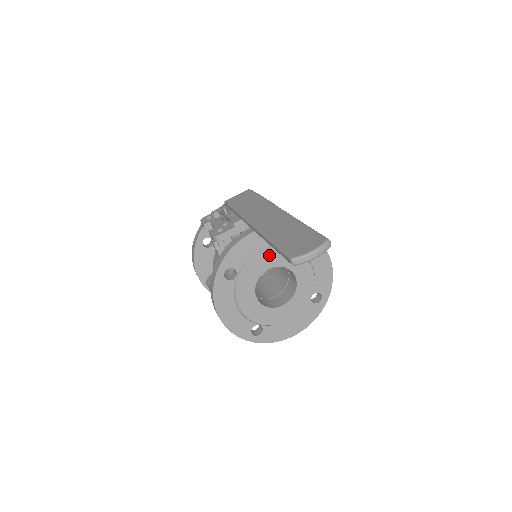
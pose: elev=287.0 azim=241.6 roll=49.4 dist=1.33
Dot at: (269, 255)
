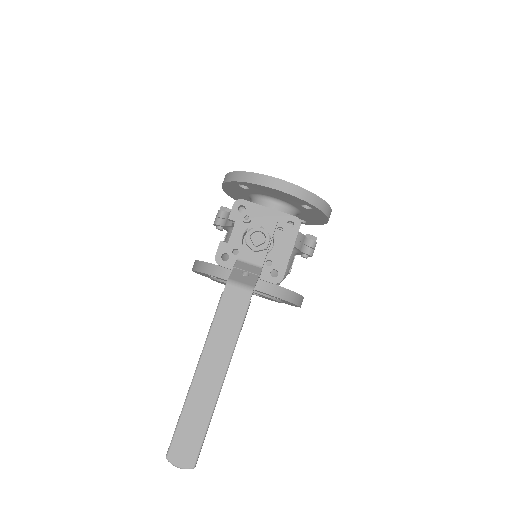
Dot at: occluded
